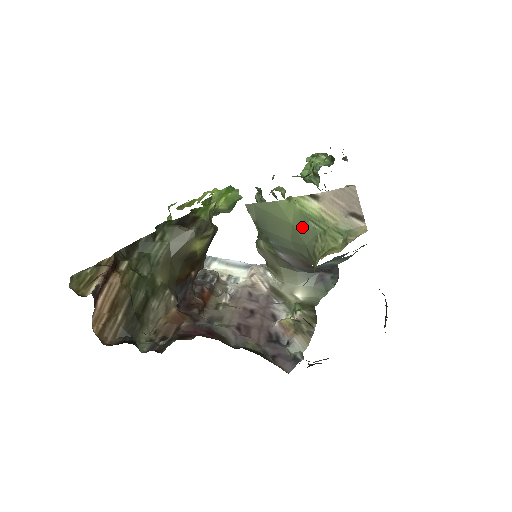
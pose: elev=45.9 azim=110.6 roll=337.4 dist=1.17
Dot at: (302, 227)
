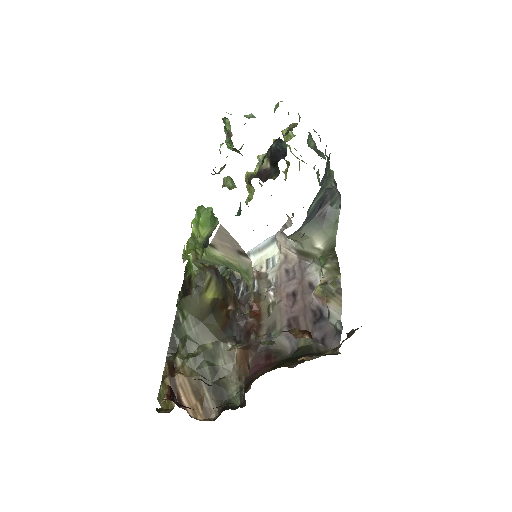
Dot at: occluded
